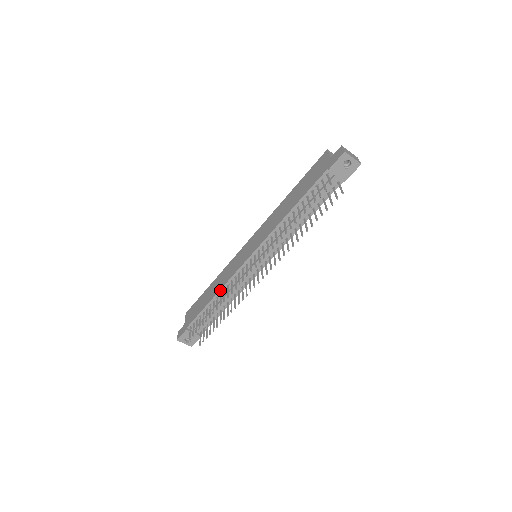
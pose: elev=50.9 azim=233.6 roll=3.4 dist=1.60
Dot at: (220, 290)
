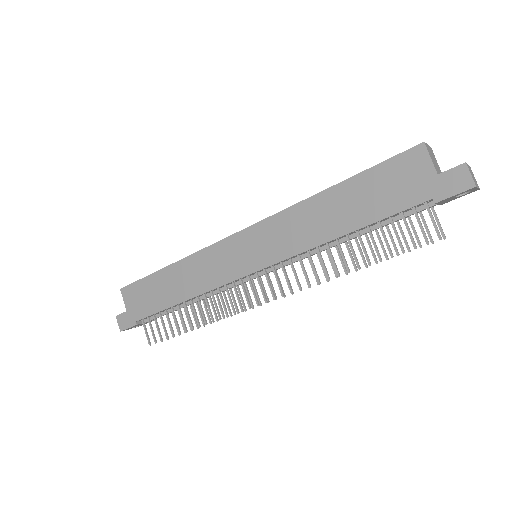
Dot at: (197, 296)
